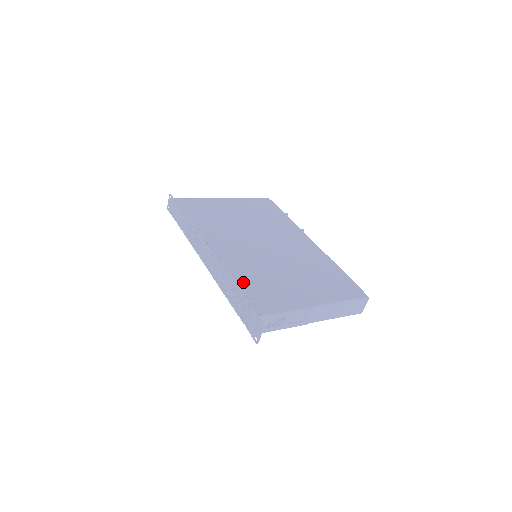
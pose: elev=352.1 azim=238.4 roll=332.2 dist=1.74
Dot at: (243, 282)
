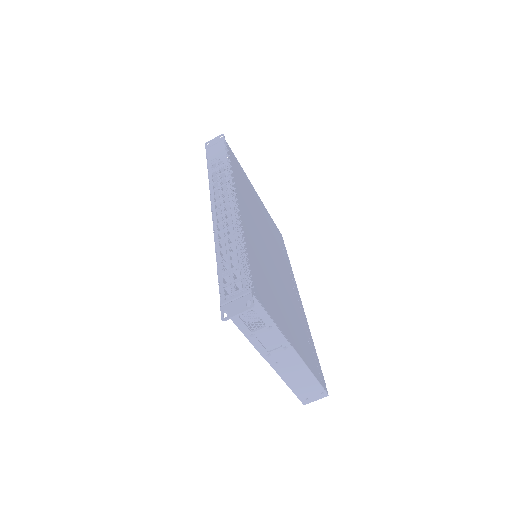
Dot at: (250, 254)
